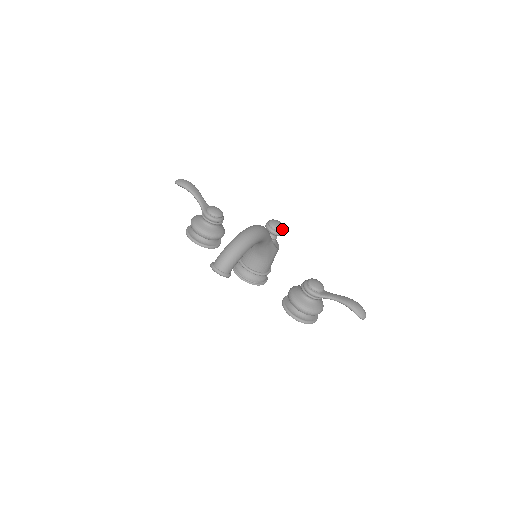
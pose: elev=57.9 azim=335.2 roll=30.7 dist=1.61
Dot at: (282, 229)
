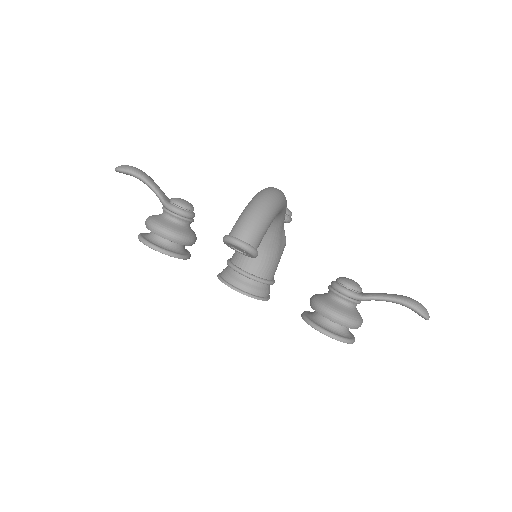
Dot at: (290, 212)
